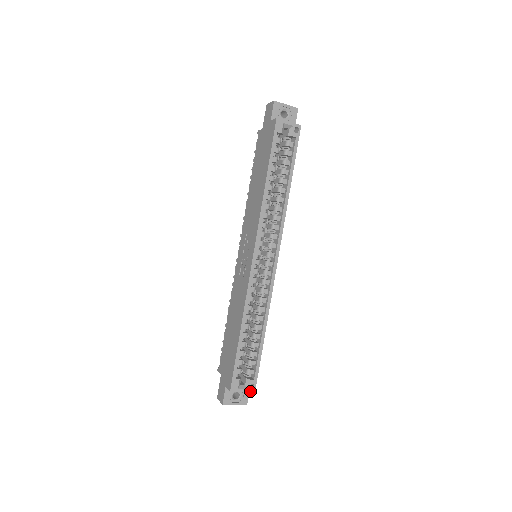
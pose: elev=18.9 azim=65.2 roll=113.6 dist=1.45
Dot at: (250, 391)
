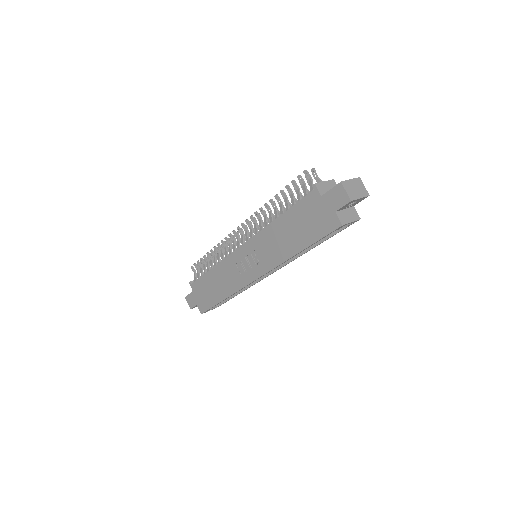
Dot at: occluded
